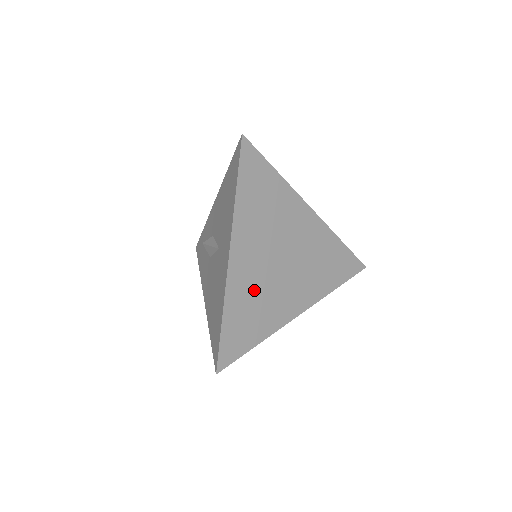
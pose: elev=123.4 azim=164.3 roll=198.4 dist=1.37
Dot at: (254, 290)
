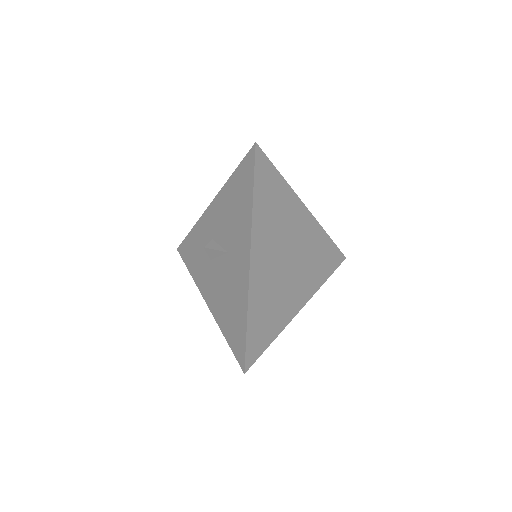
Dot at: (269, 290)
